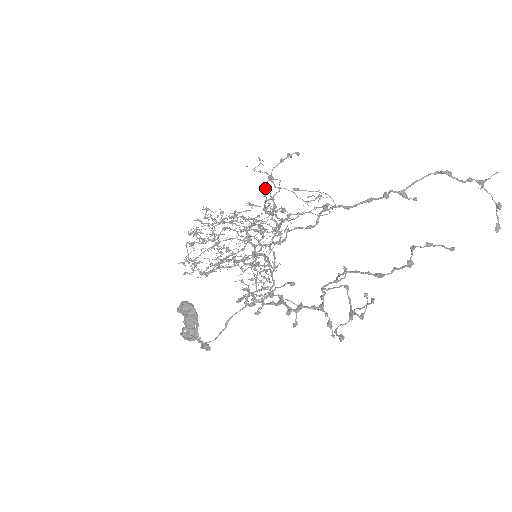
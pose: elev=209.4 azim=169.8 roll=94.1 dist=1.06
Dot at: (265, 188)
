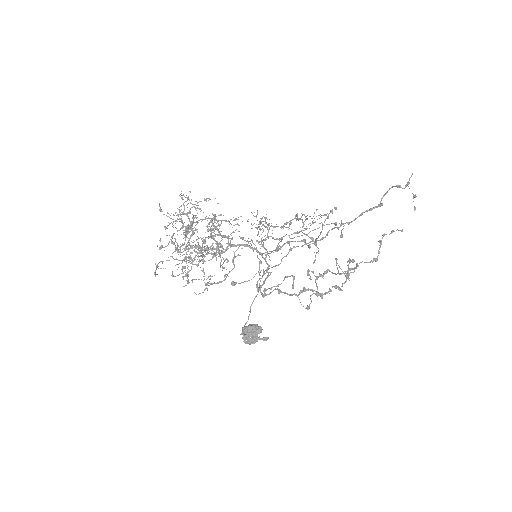
Dot at: occluded
